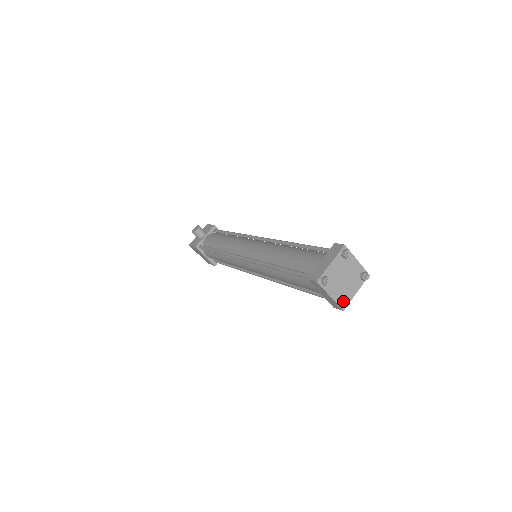
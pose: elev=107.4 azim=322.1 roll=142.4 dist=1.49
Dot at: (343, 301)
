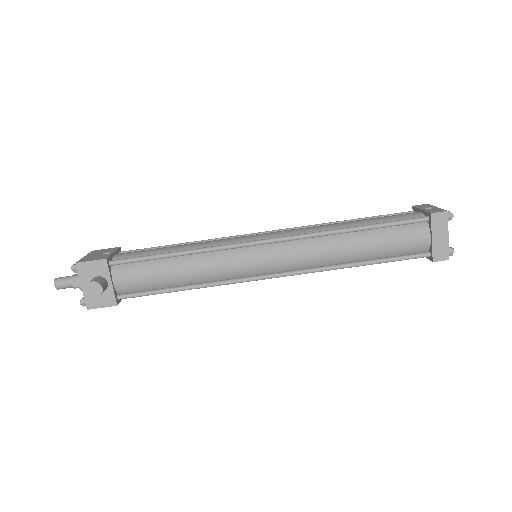
Dot at: occluded
